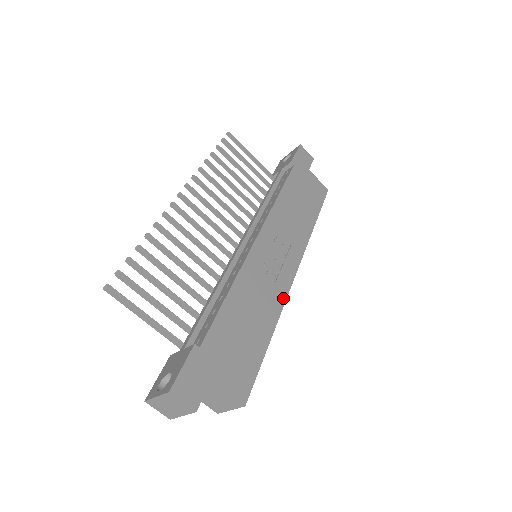
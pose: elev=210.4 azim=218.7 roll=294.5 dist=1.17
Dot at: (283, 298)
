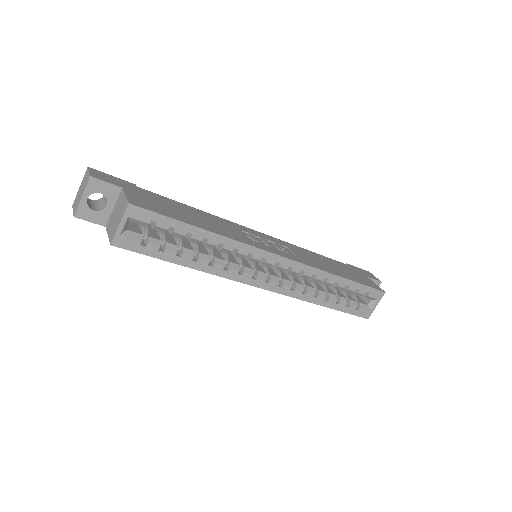
Dot at: (247, 243)
